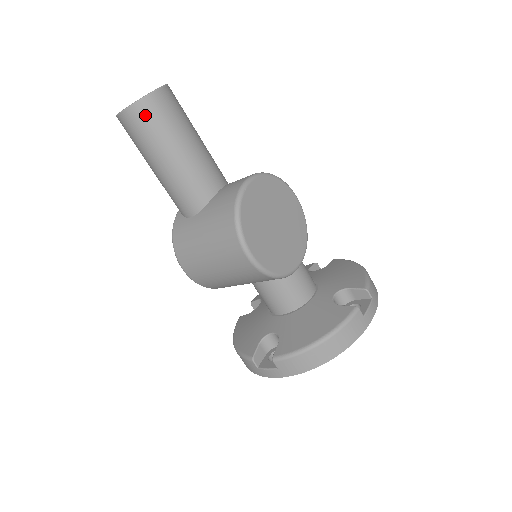
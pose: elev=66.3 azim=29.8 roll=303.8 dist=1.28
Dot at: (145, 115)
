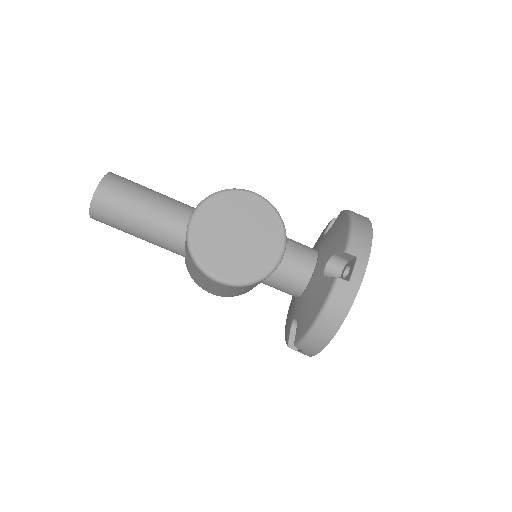
Dot at: (101, 213)
